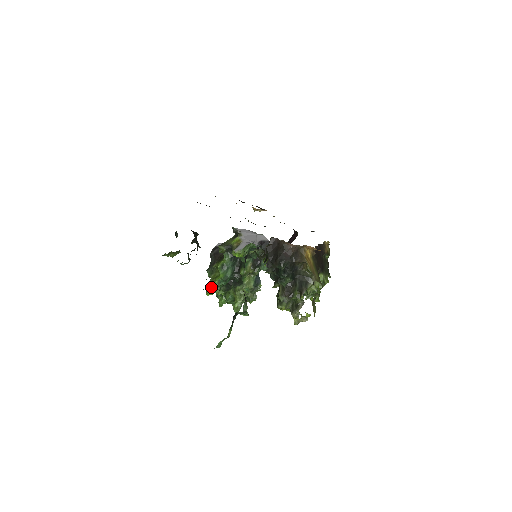
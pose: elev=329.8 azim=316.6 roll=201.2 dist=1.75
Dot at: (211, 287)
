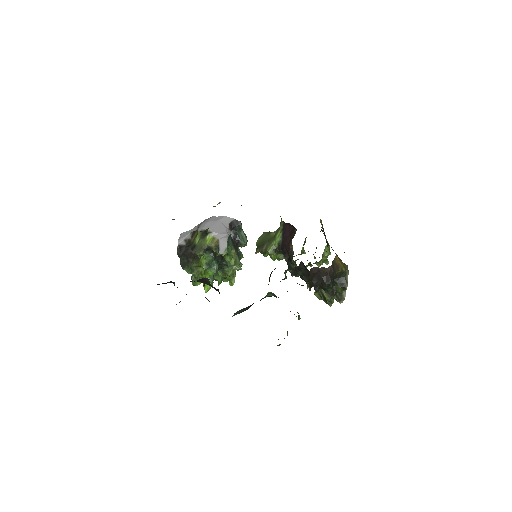
Dot at: occluded
